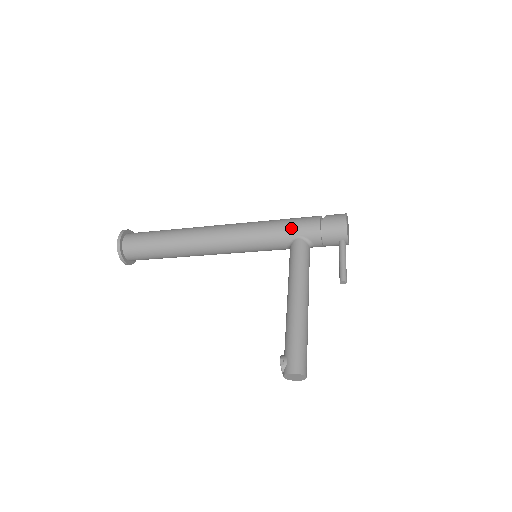
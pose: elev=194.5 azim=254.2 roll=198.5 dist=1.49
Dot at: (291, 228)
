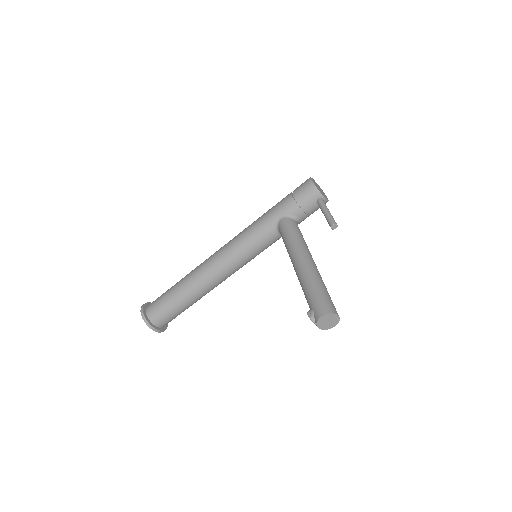
Dot at: (271, 215)
